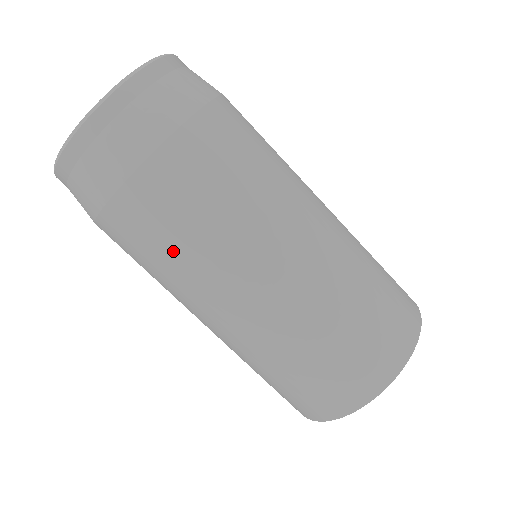
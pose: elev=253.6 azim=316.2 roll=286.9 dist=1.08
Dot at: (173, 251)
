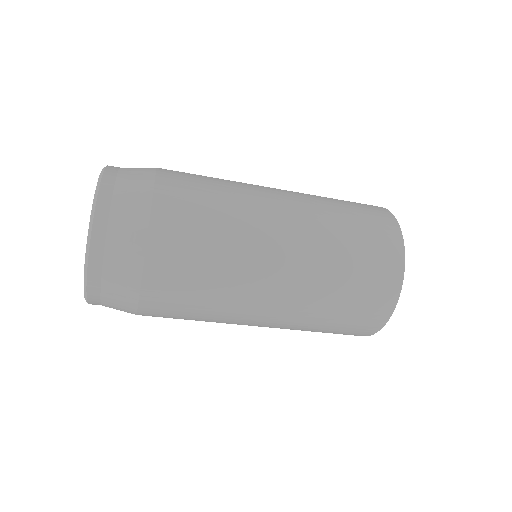
Dot at: occluded
